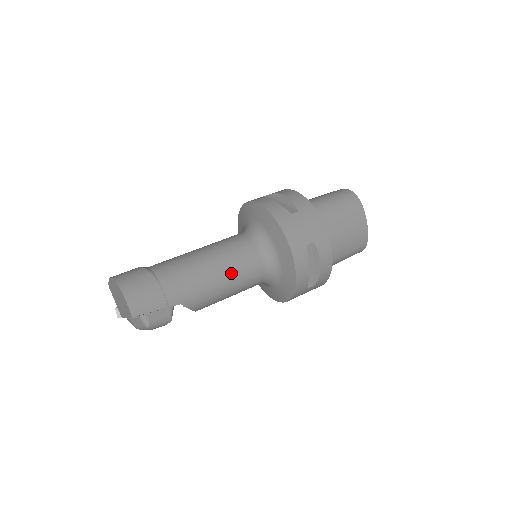
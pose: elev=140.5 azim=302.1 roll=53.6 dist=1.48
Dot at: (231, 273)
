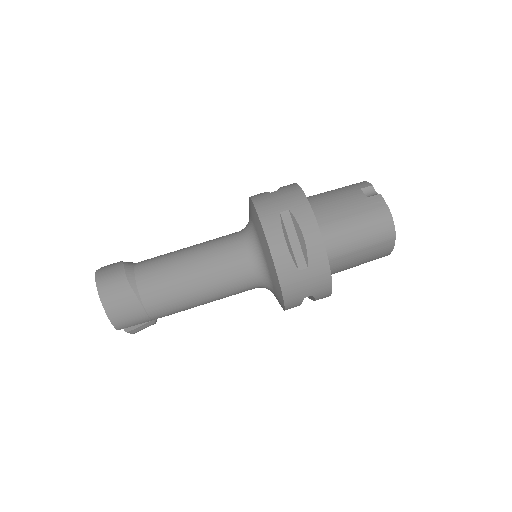
Dot at: (220, 296)
